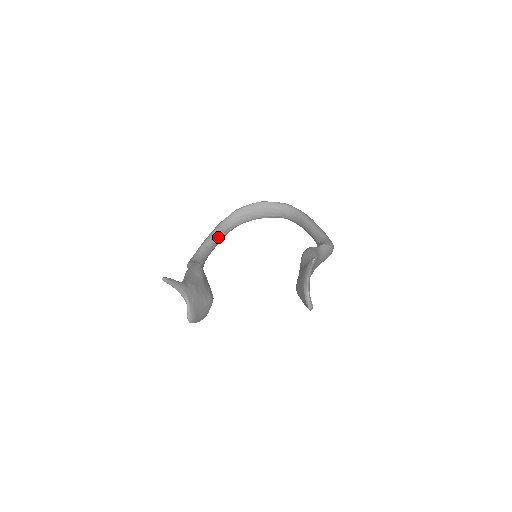
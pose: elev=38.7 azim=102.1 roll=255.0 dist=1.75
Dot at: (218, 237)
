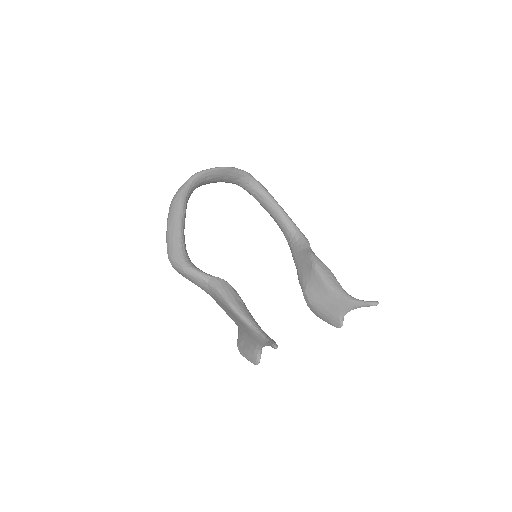
Dot at: (185, 214)
